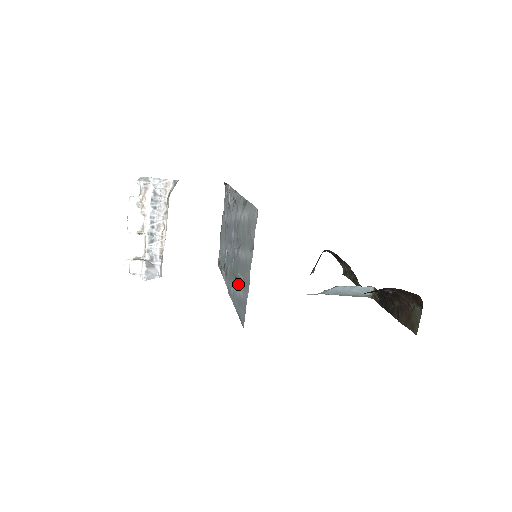
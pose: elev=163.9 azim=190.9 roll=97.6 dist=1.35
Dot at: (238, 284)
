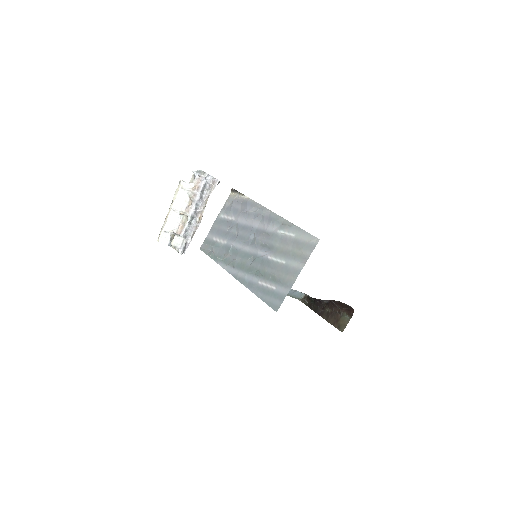
Dot at: (265, 278)
